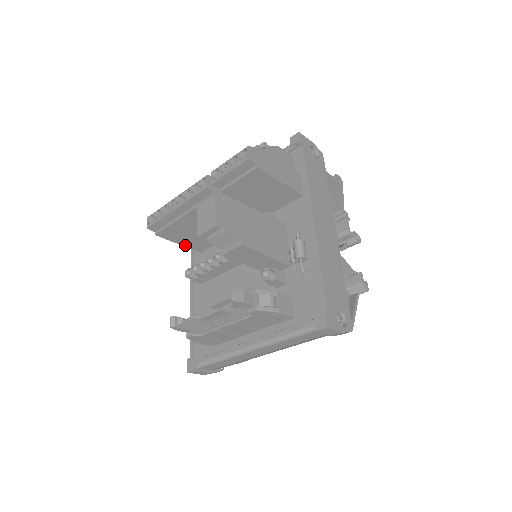
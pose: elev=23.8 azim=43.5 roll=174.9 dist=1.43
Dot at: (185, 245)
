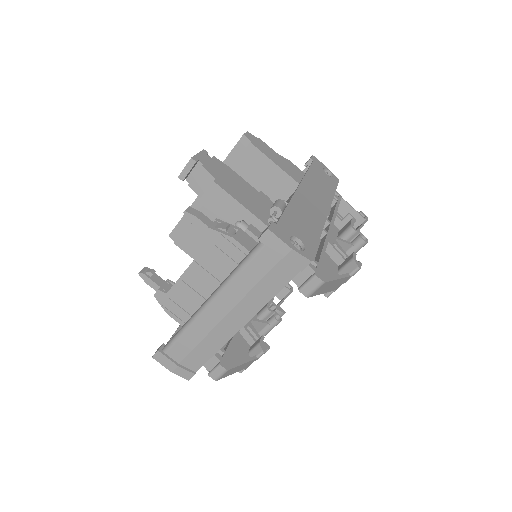
Dot at: occluded
